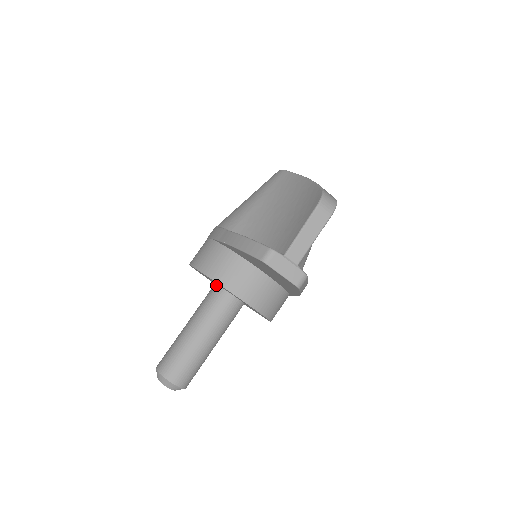
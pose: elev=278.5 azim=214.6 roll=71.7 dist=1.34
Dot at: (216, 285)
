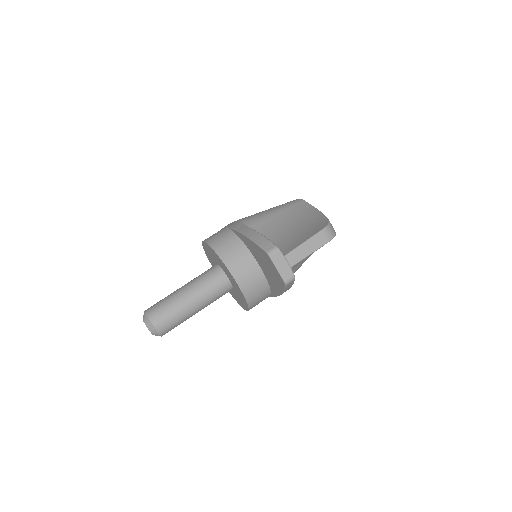
Dot at: (217, 265)
